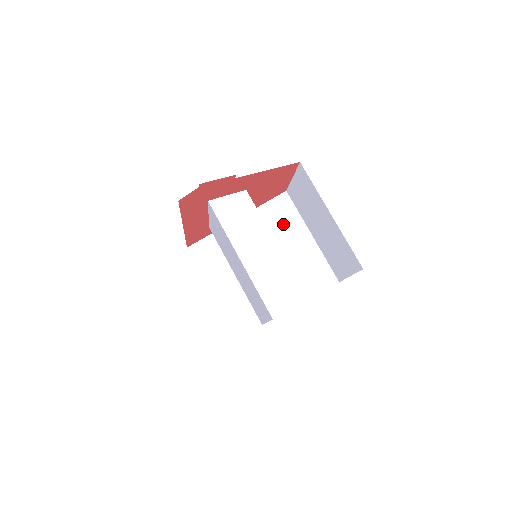
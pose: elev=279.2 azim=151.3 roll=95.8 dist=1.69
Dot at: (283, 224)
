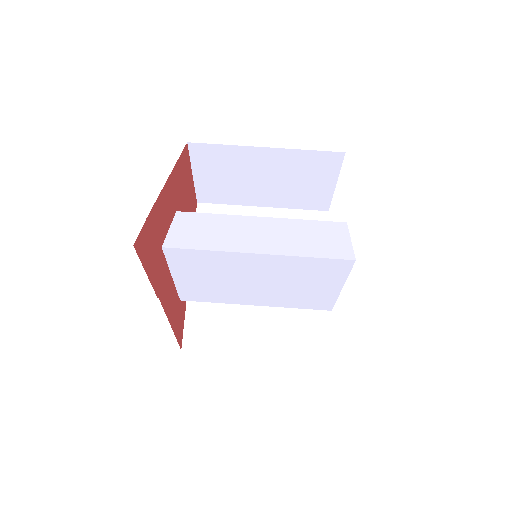
Dot at: occluded
